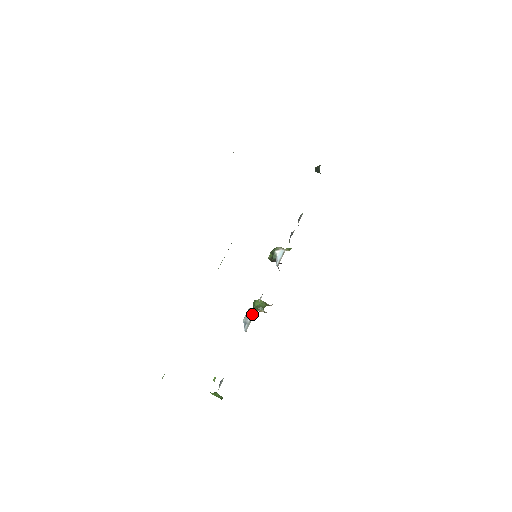
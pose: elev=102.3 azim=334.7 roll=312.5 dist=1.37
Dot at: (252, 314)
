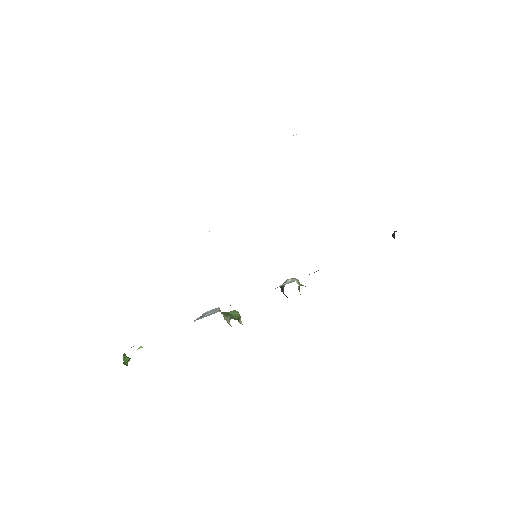
Dot at: (214, 312)
